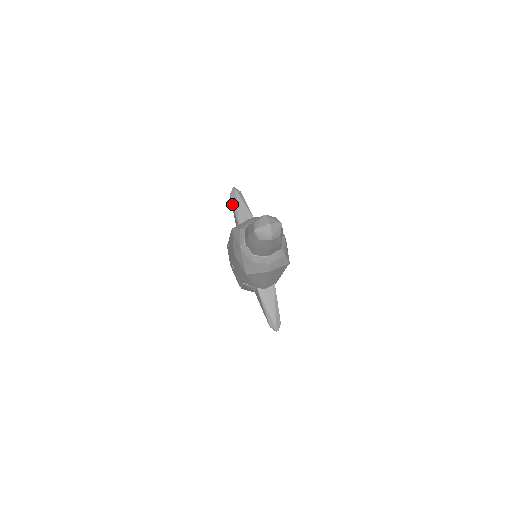
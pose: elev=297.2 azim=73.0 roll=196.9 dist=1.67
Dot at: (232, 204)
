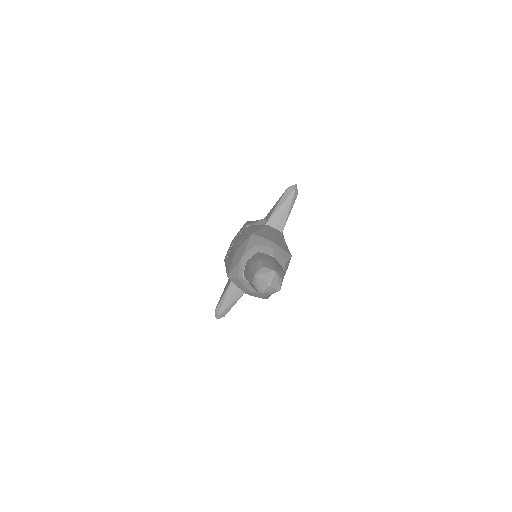
Dot at: (281, 197)
